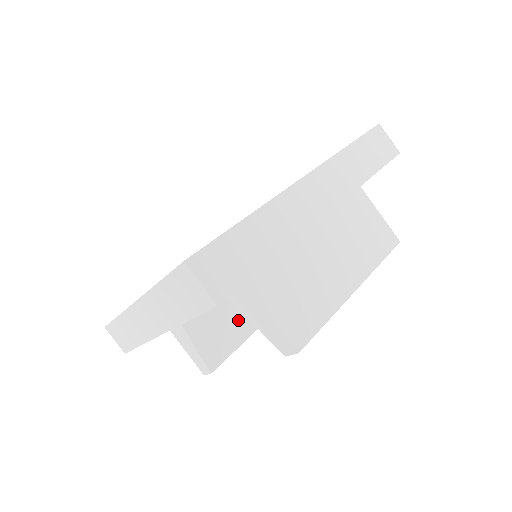
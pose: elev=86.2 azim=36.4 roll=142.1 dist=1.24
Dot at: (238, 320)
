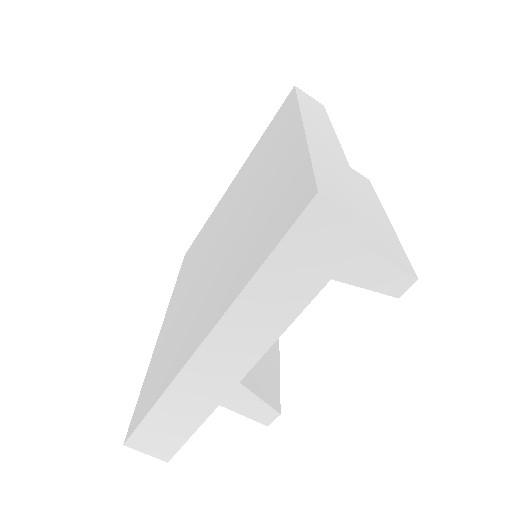
Dot at: occluded
